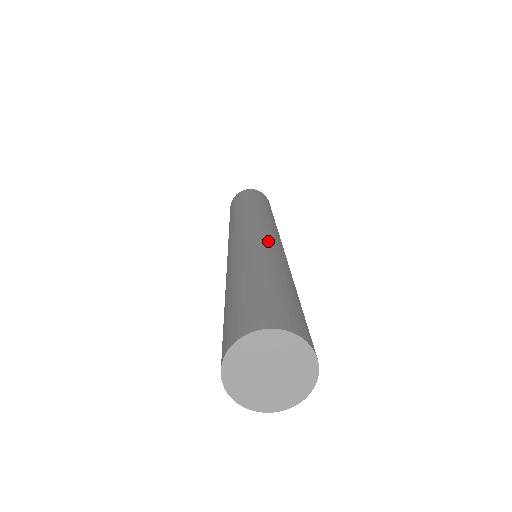
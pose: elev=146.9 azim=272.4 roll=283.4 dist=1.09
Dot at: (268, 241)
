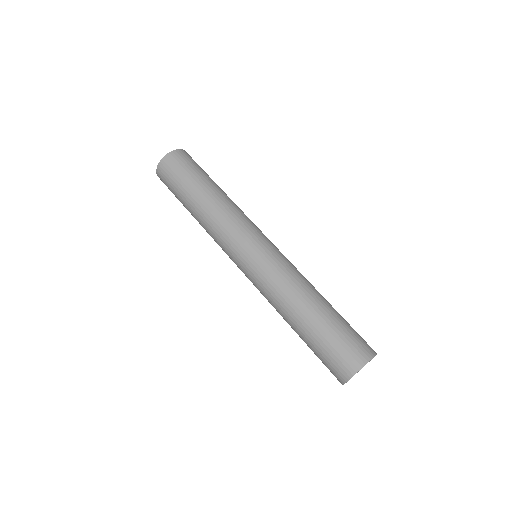
Dot at: (285, 260)
